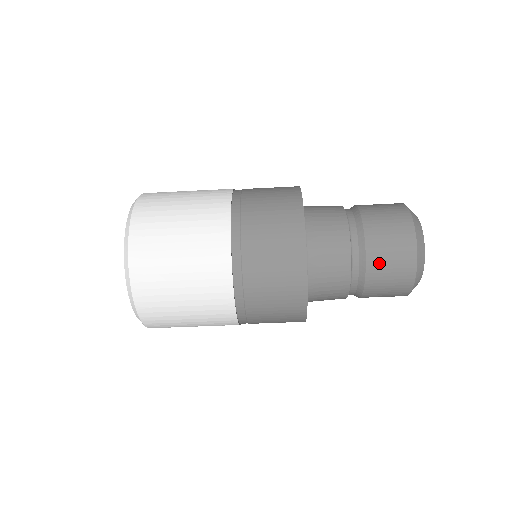
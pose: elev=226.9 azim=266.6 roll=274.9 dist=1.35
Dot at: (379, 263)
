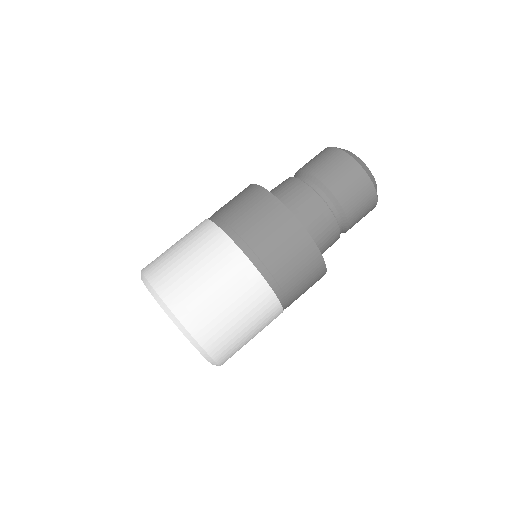
Dot at: (308, 164)
